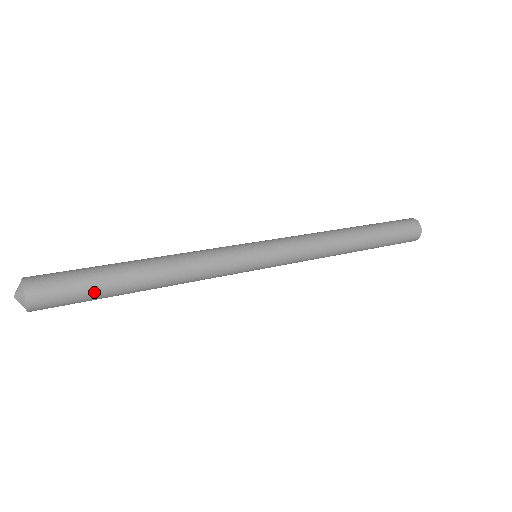
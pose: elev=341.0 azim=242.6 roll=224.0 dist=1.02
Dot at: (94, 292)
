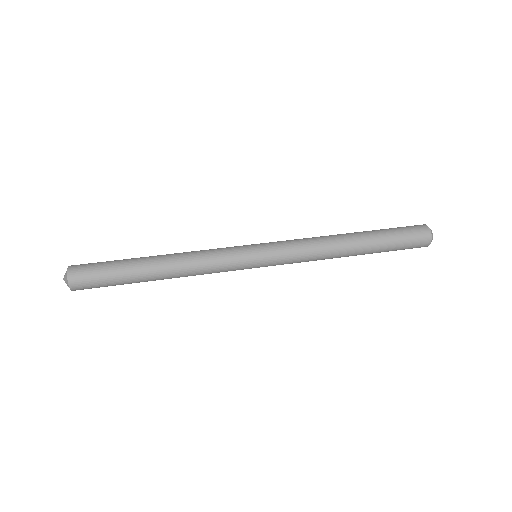
Dot at: (120, 284)
